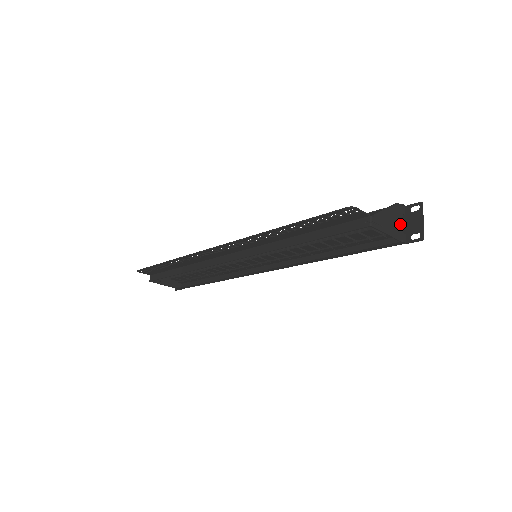
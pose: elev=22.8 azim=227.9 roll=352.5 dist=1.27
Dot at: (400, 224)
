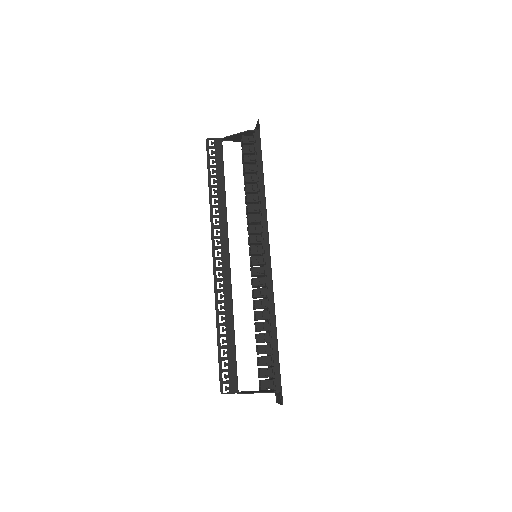
Dot at: occluded
